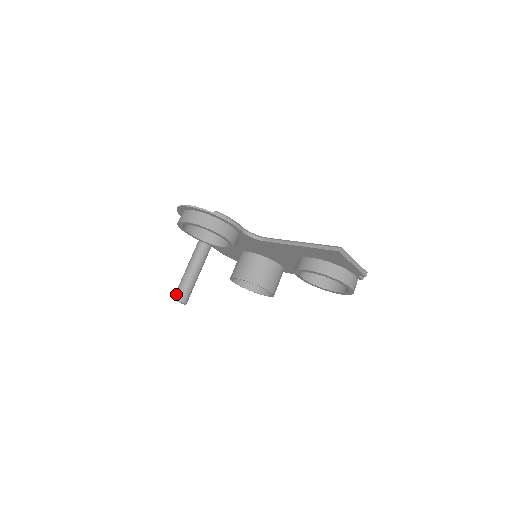
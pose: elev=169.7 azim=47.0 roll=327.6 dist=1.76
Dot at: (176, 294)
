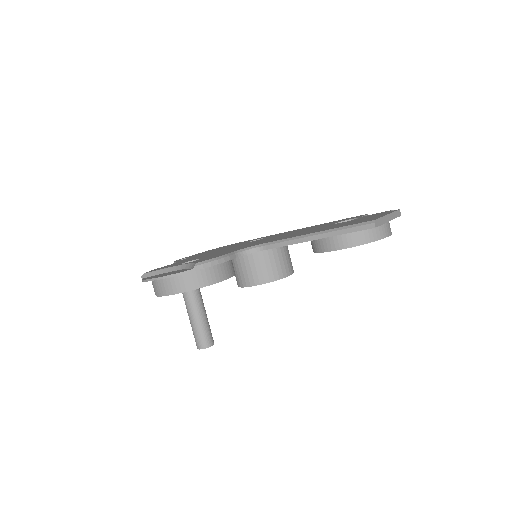
Dot at: (198, 343)
